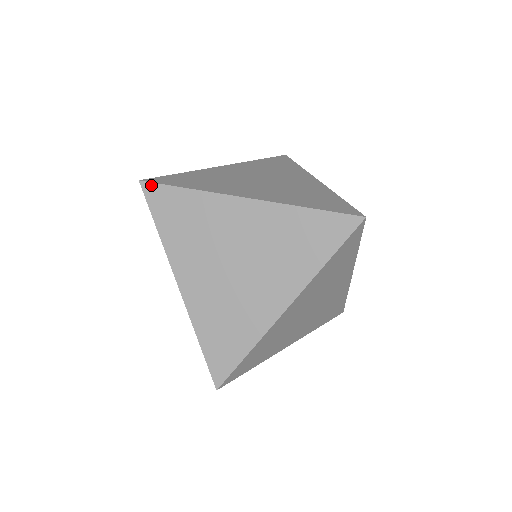
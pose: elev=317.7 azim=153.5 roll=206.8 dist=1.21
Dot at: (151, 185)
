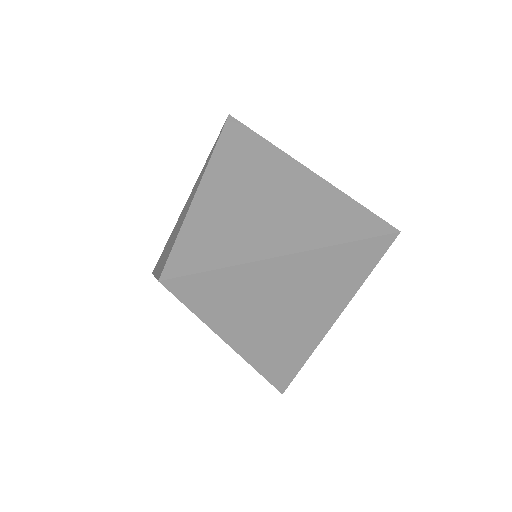
Dot at: (176, 280)
